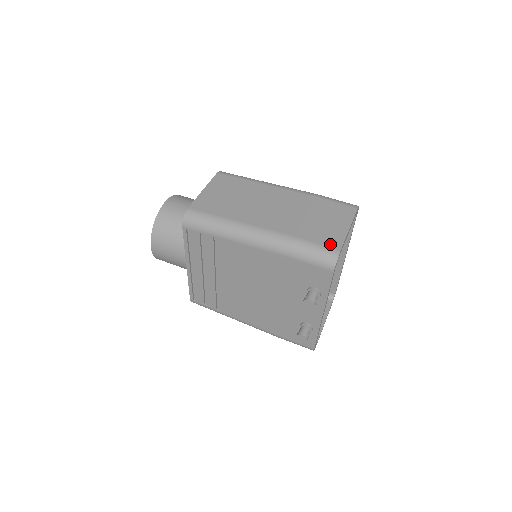
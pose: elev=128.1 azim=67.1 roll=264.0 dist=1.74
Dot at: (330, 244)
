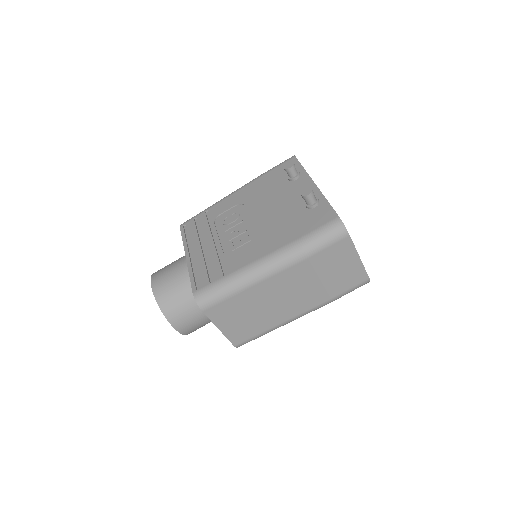
Dot at: (358, 282)
